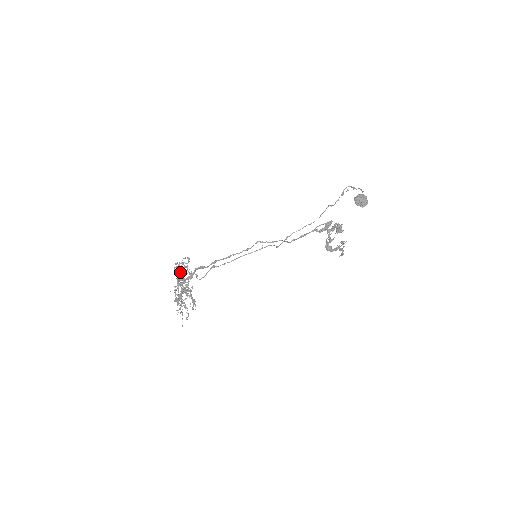
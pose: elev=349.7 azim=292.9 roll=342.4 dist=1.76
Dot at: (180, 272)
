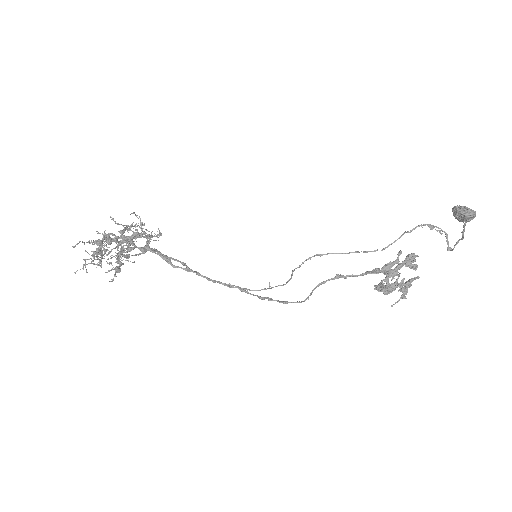
Dot at: occluded
